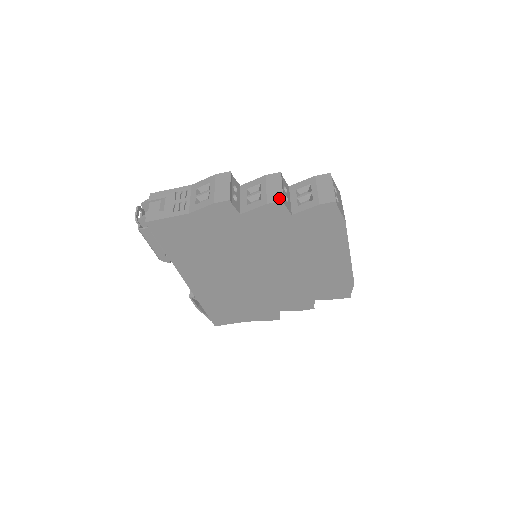
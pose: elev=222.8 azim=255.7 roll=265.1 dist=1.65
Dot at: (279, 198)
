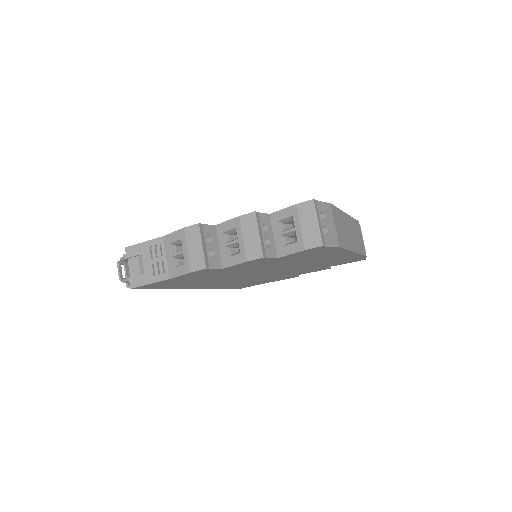
Dot at: (258, 254)
